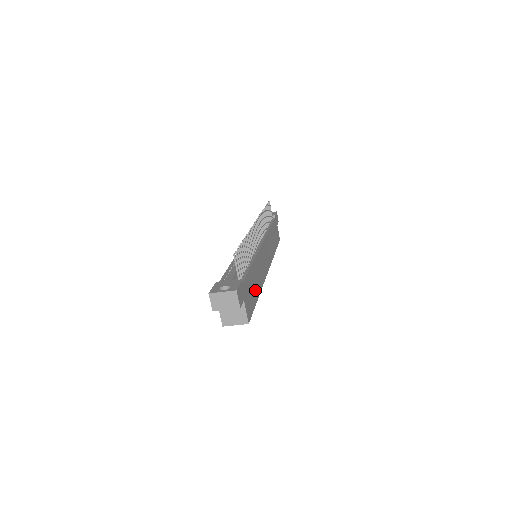
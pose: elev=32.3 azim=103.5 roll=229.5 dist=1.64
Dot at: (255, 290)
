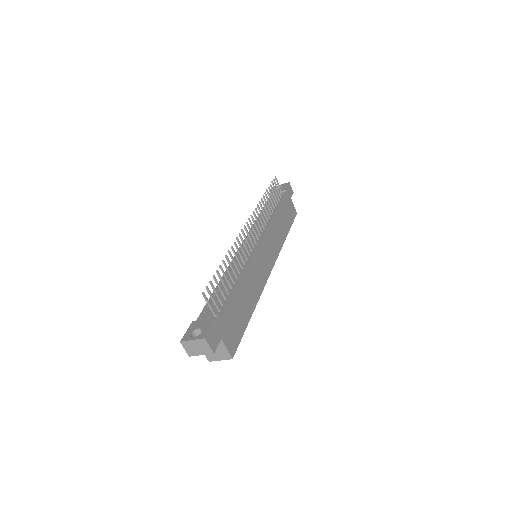
Dot at: (245, 311)
